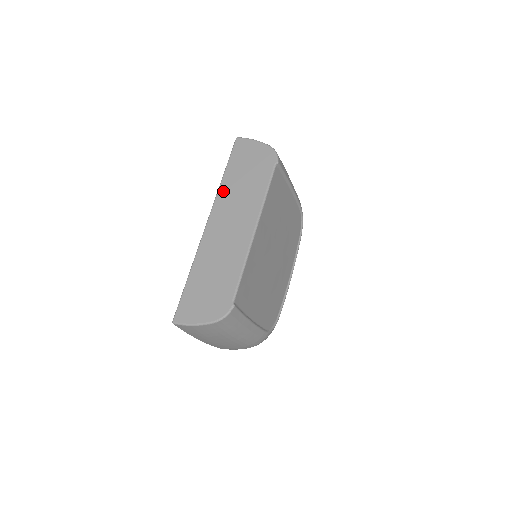
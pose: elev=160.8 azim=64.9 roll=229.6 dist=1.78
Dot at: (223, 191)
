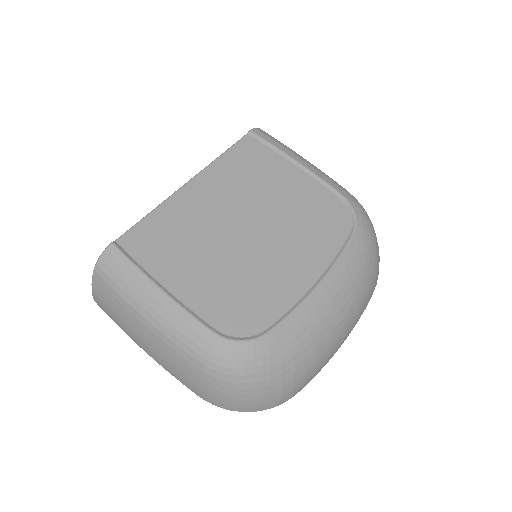
Dot at: occluded
